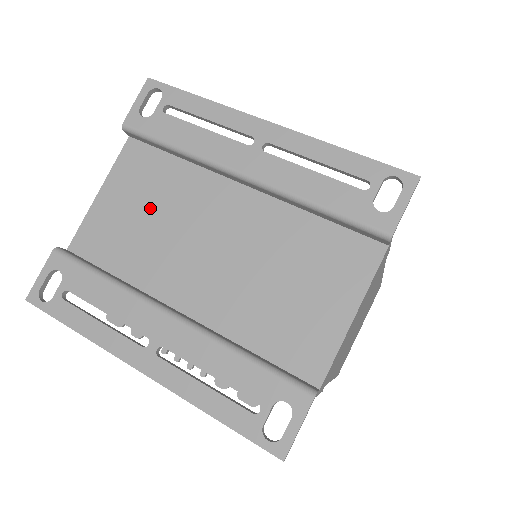
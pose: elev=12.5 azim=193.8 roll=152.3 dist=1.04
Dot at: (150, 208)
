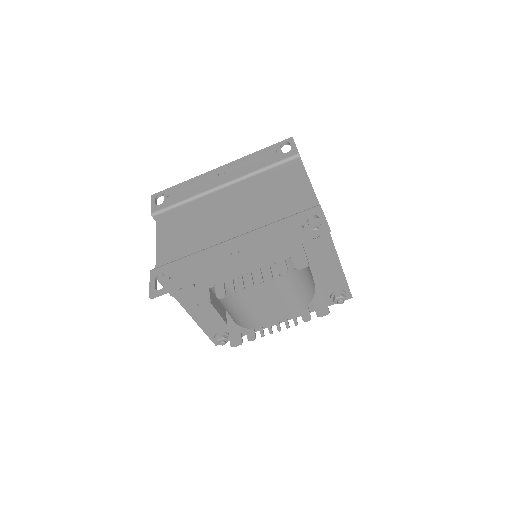
Dot at: (188, 231)
